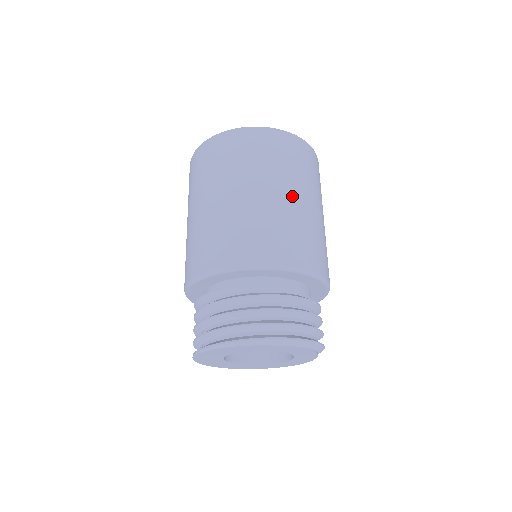
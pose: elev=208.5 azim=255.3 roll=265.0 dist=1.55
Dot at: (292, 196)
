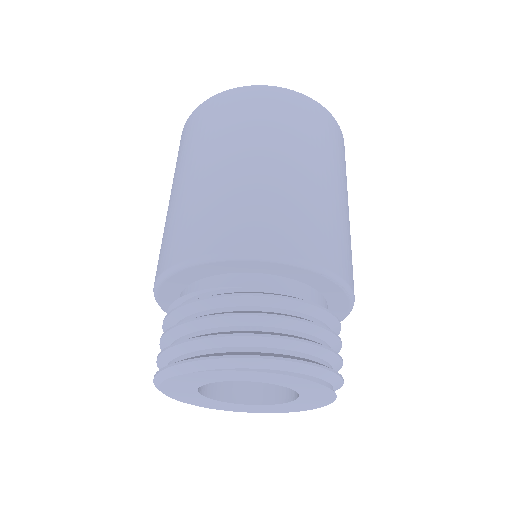
Dot at: (214, 165)
